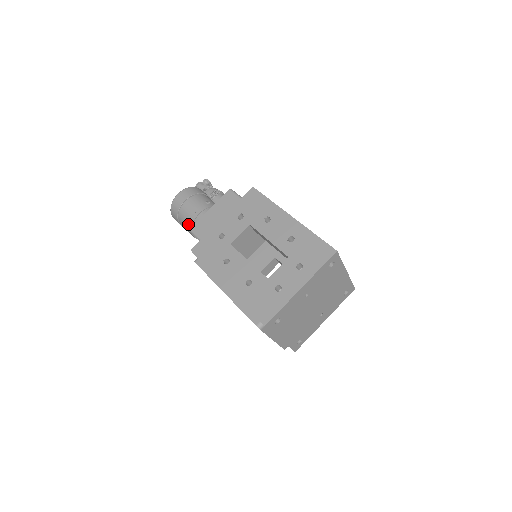
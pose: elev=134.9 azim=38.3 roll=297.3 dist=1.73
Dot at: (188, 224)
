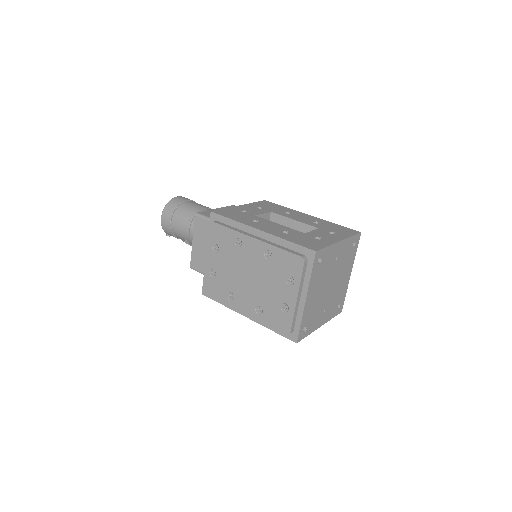
Dot at: (189, 214)
